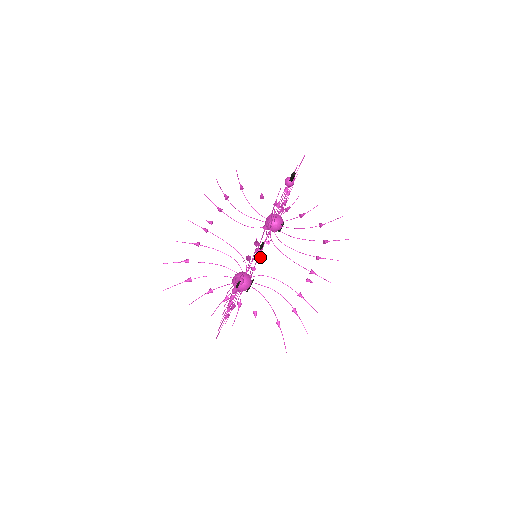
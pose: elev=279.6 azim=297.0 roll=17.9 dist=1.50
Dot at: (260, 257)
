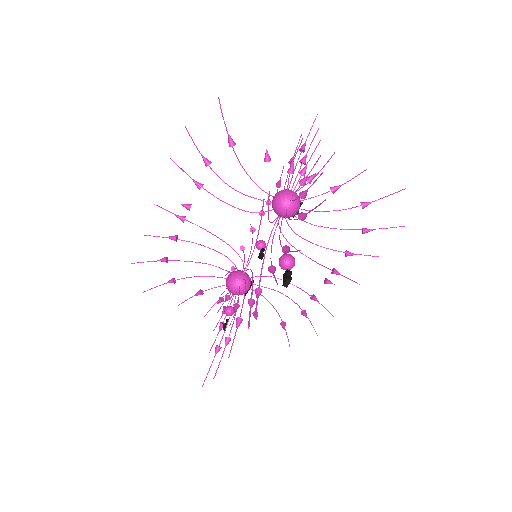
Dot at: (278, 186)
